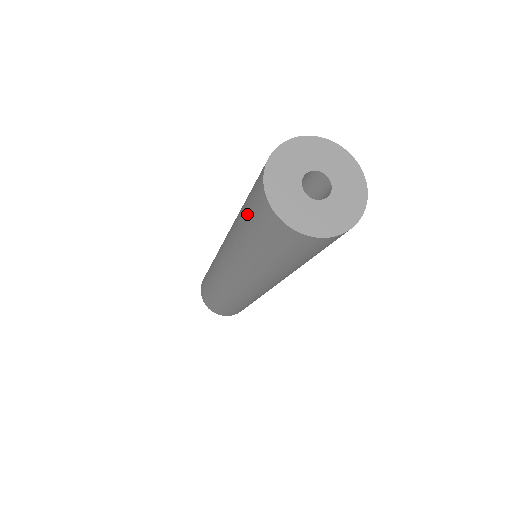
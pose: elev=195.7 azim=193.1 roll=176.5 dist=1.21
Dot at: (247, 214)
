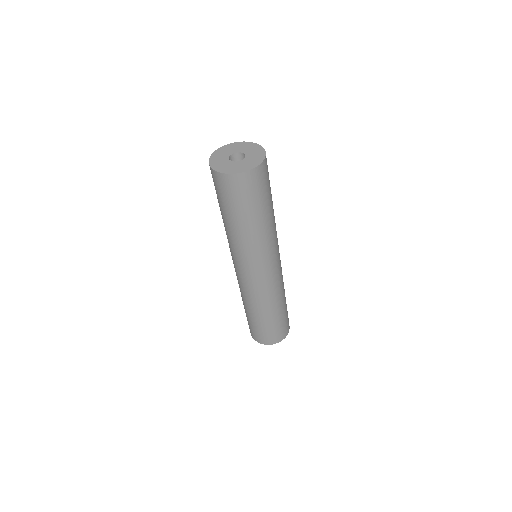
Dot at: occluded
